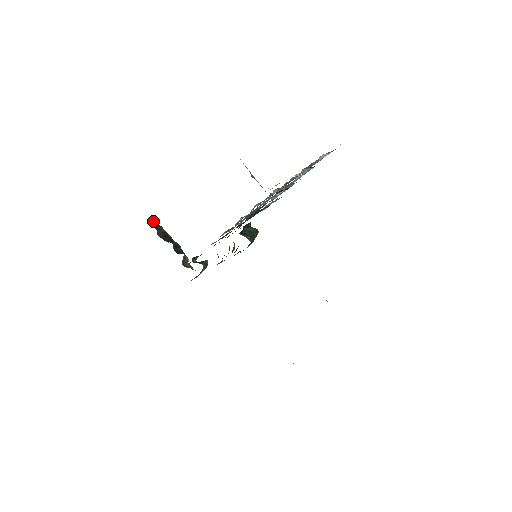
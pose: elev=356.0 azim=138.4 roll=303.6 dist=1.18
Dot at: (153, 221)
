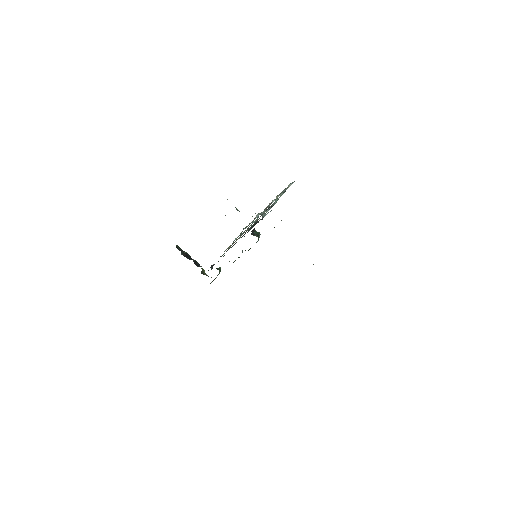
Dot at: (177, 246)
